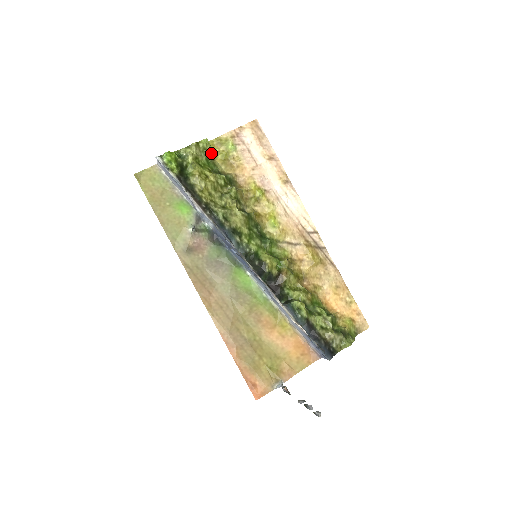
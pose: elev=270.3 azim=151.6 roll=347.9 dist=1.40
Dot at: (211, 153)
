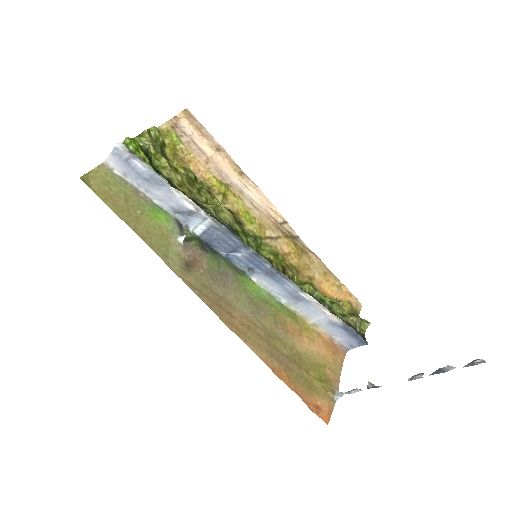
Dot at: (164, 144)
